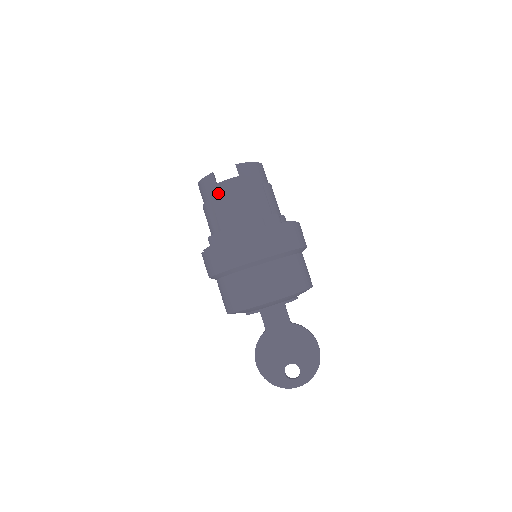
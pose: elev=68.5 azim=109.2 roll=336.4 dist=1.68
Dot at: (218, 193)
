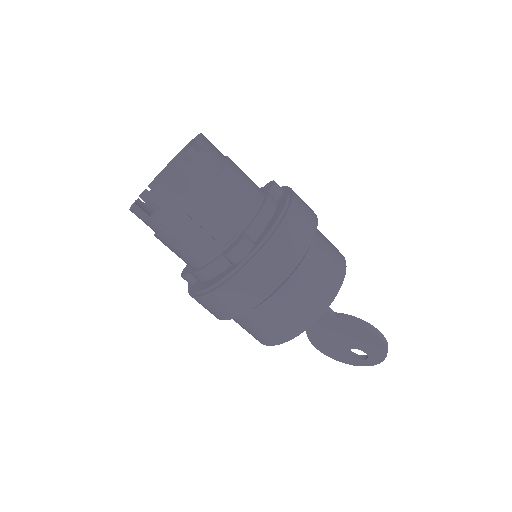
Dot at: (155, 231)
